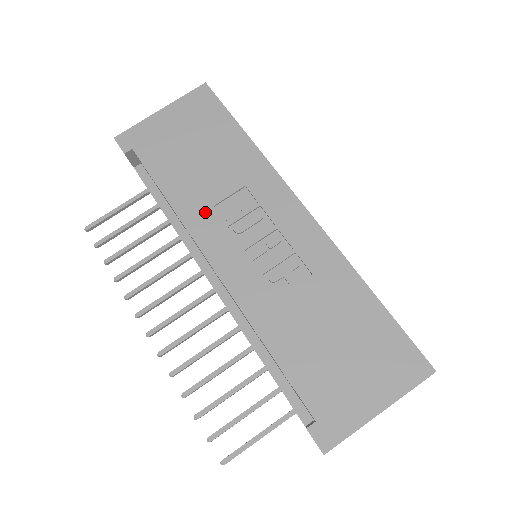
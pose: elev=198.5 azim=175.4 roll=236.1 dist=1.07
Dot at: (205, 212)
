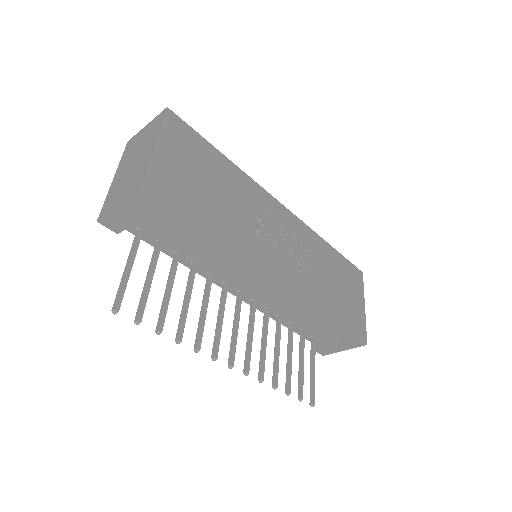
Dot at: (248, 235)
